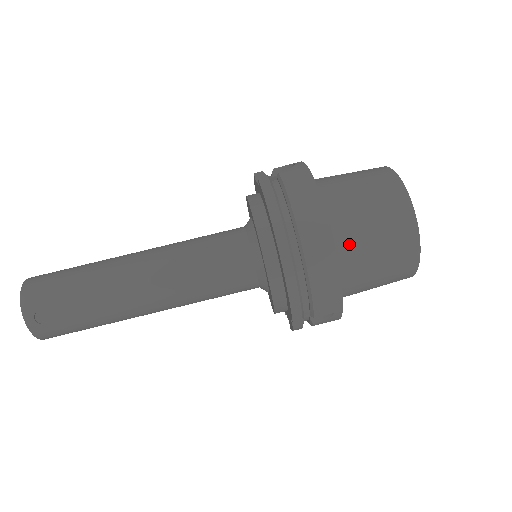
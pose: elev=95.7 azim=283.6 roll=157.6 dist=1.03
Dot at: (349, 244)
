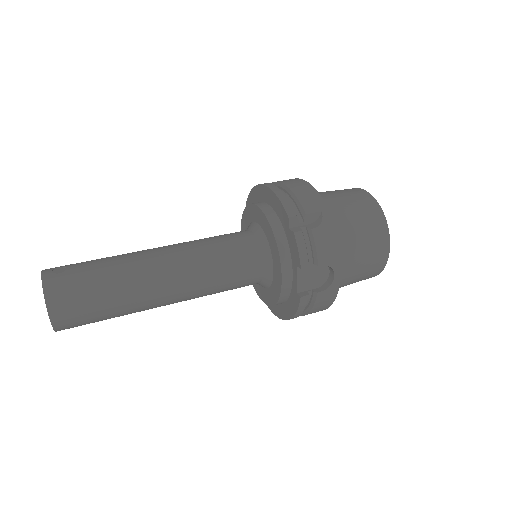
Dot at: occluded
